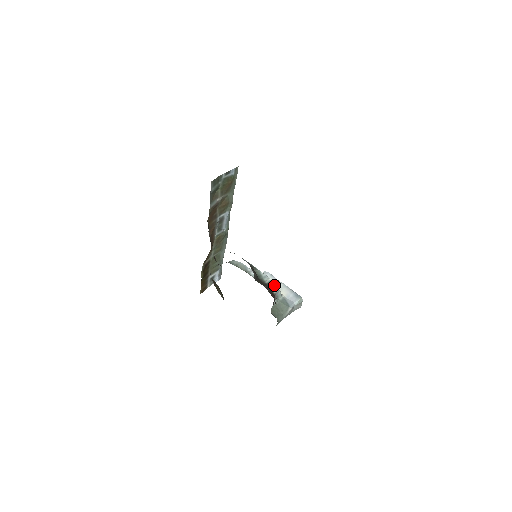
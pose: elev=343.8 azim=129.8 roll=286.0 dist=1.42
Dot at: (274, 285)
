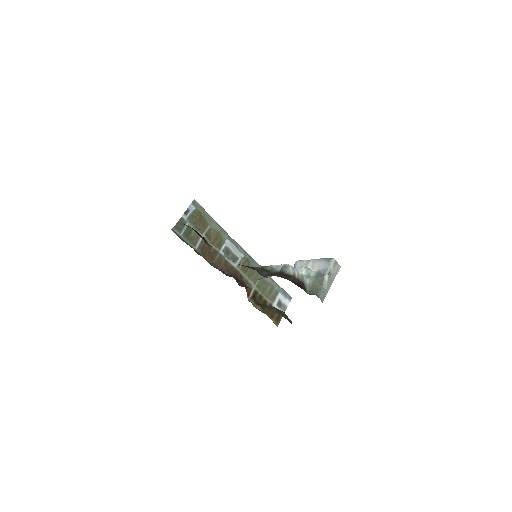
Dot at: (287, 268)
